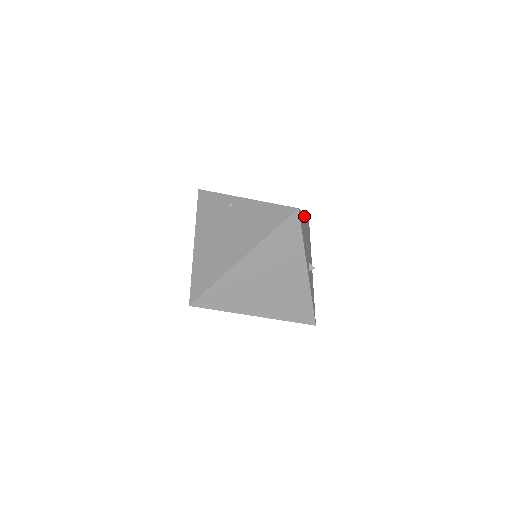
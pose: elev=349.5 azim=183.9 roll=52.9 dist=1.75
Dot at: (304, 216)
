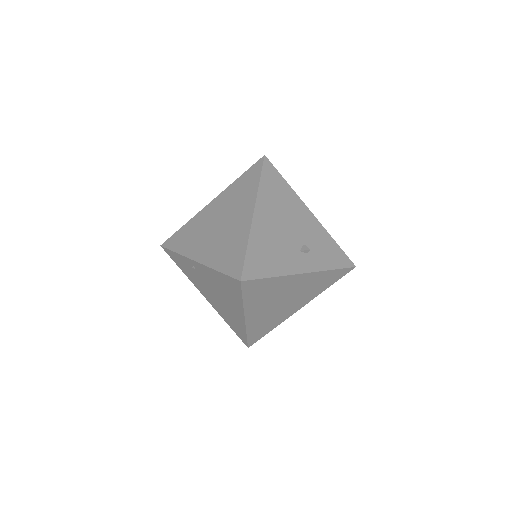
Dot at: (256, 217)
